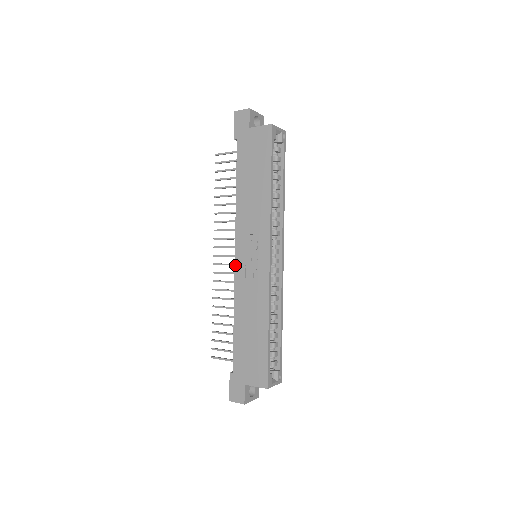
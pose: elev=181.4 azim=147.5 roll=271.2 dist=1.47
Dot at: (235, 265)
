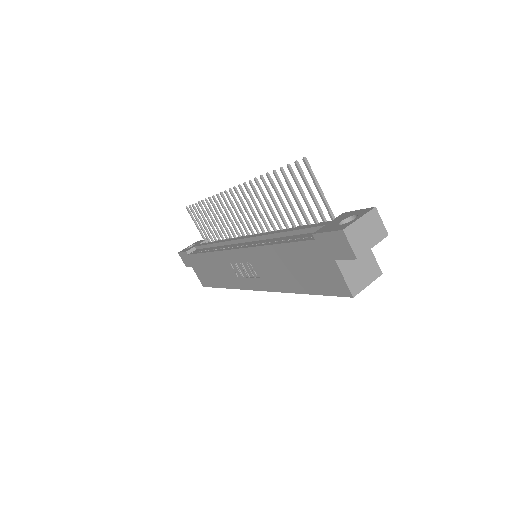
Dot at: (229, 251)
